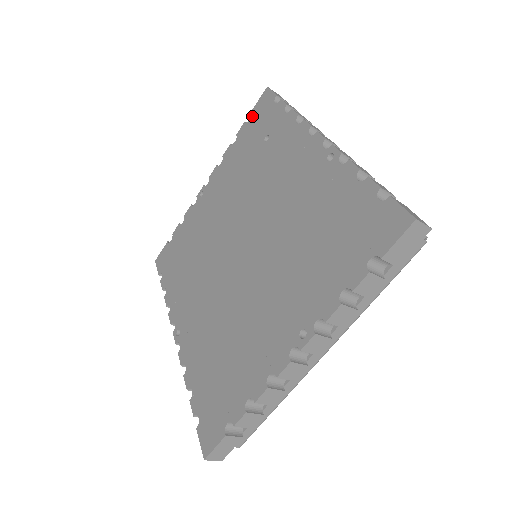
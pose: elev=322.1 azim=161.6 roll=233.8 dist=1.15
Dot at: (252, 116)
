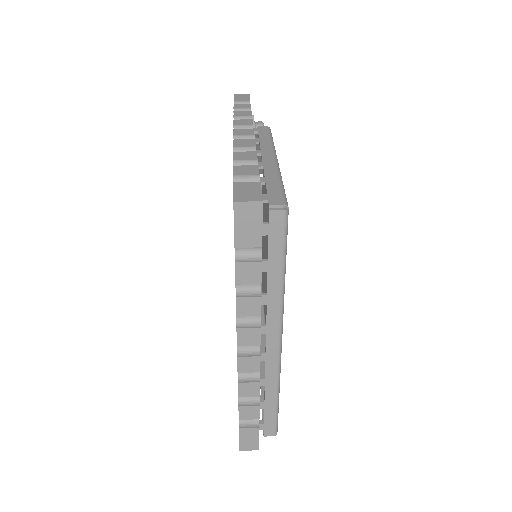
Dot at: occluded
